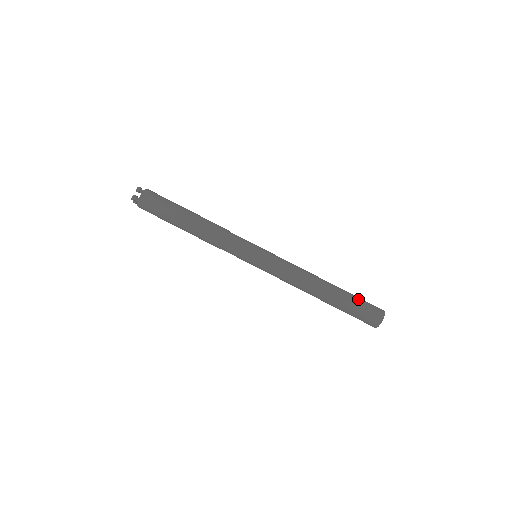
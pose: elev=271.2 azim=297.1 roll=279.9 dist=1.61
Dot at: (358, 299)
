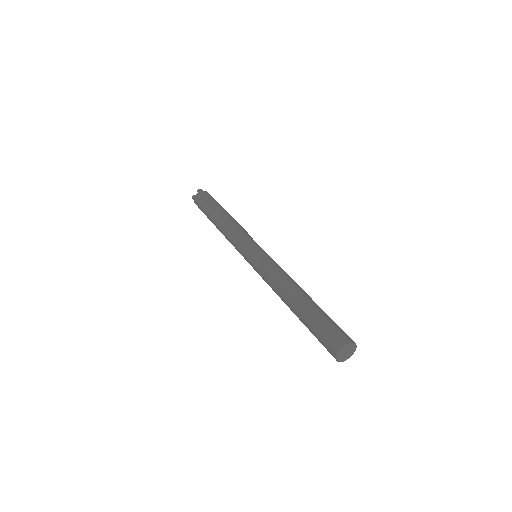
Dot at: occluded
